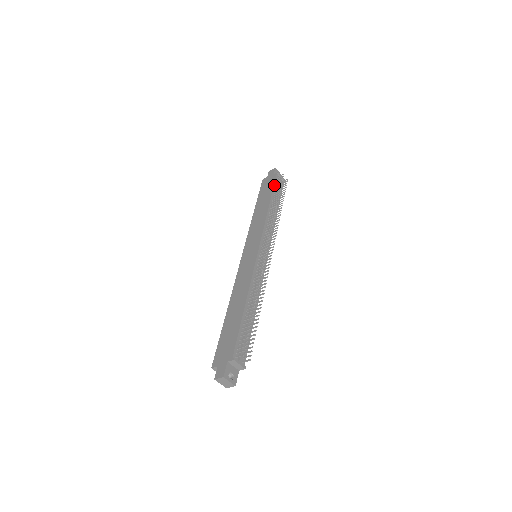
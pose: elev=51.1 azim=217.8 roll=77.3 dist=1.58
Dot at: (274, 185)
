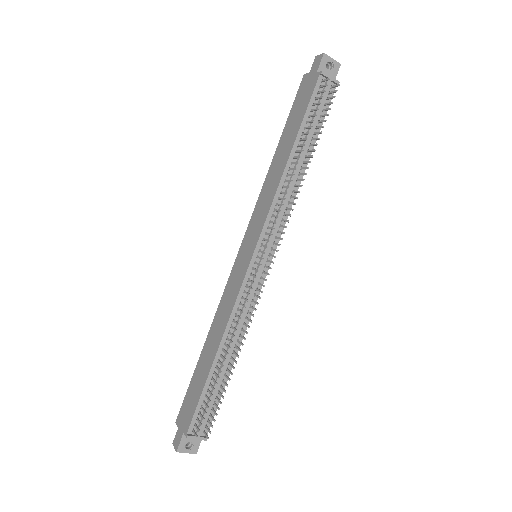
Dot at: (308, 106)
